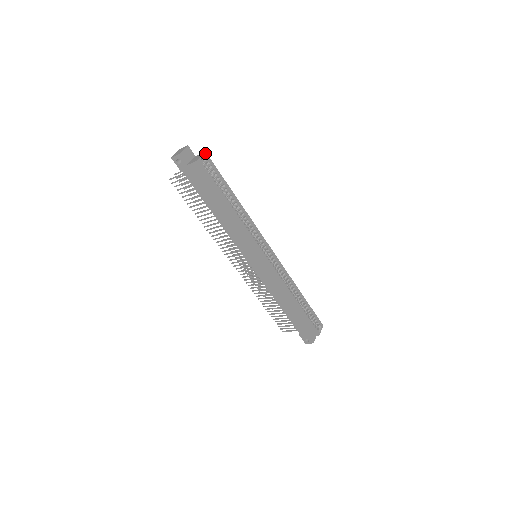
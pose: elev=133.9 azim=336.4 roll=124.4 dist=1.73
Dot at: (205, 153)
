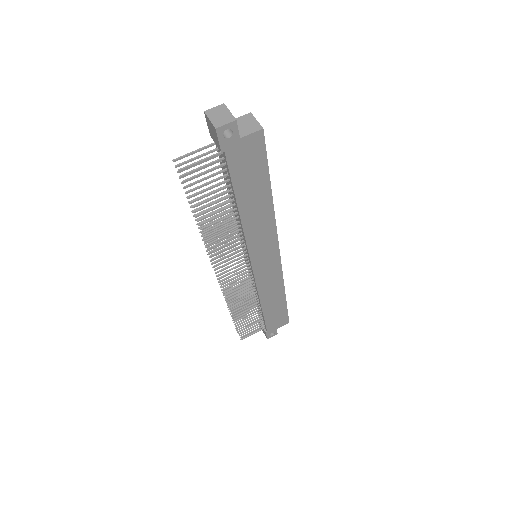
Dot at: (252, 115)
